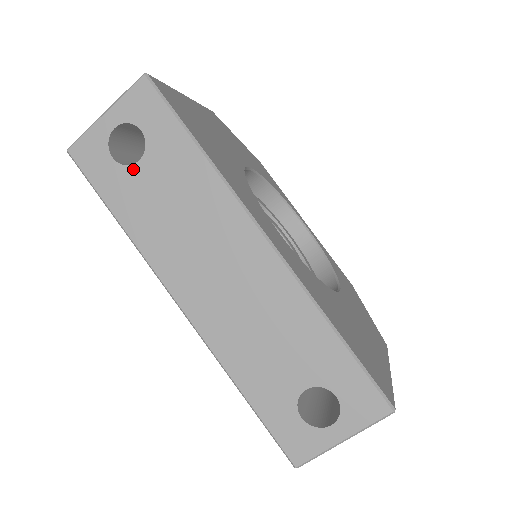
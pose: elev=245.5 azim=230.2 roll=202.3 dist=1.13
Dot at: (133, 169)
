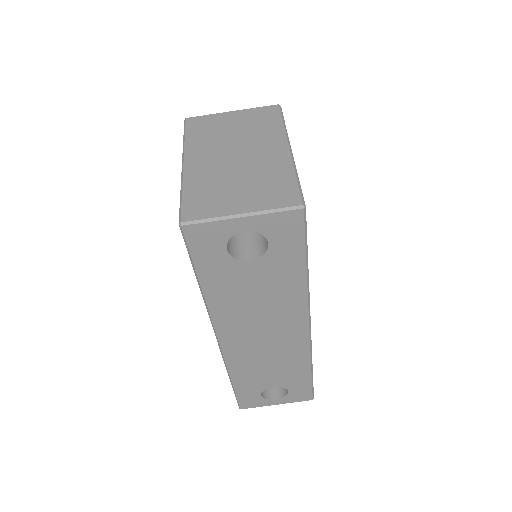
Dot at: (241, 263)
